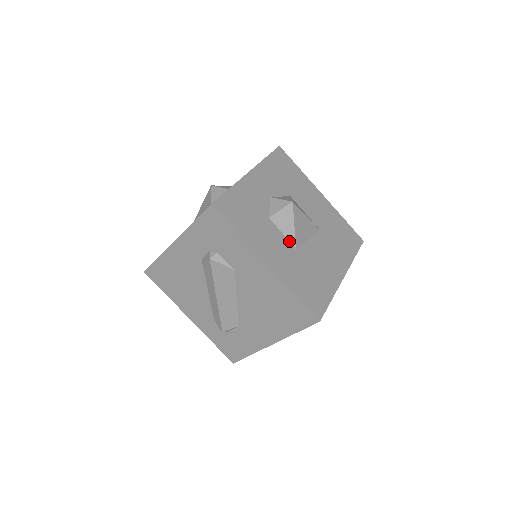
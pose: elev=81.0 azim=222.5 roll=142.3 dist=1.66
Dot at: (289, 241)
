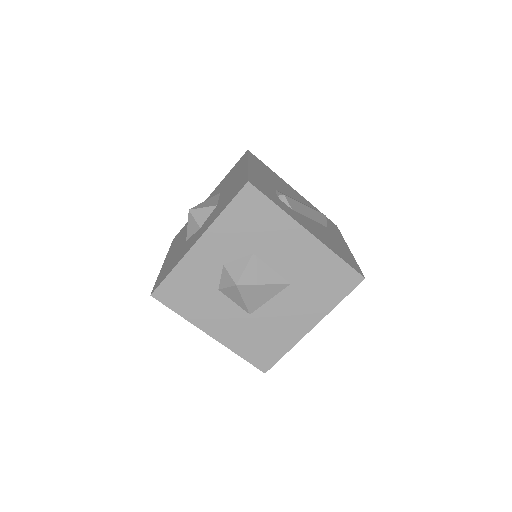
Dot at: (242, 308)
